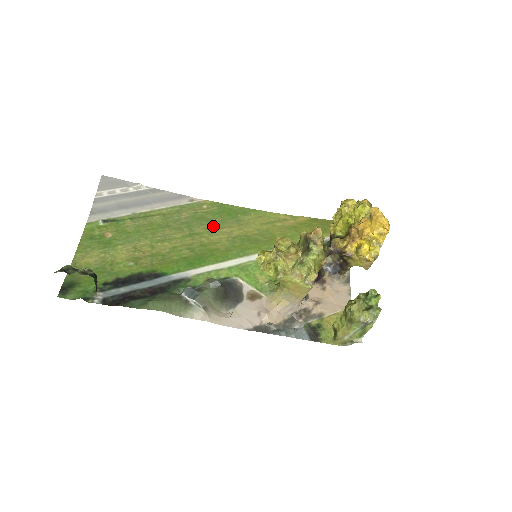
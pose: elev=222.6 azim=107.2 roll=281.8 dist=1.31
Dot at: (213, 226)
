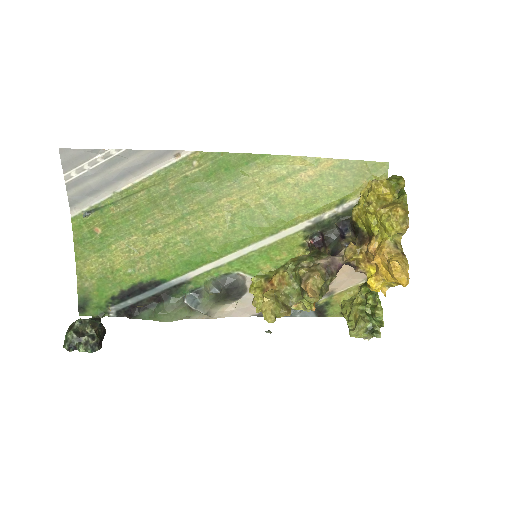
Dot at: (208, 197)
